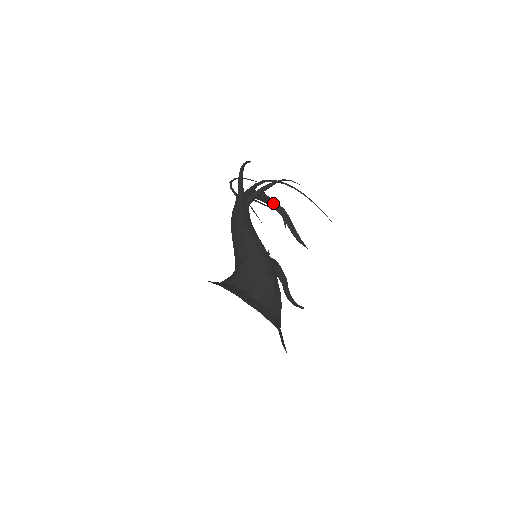
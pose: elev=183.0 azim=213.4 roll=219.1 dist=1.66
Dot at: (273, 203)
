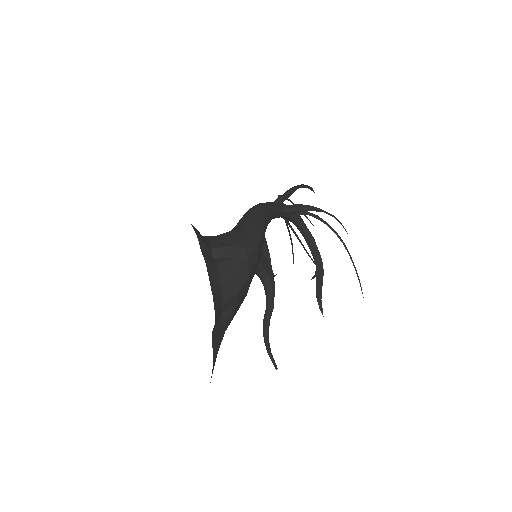
Dot at: (315, 248)
